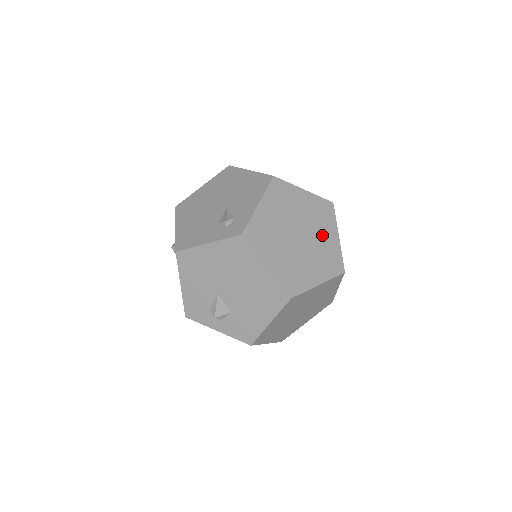
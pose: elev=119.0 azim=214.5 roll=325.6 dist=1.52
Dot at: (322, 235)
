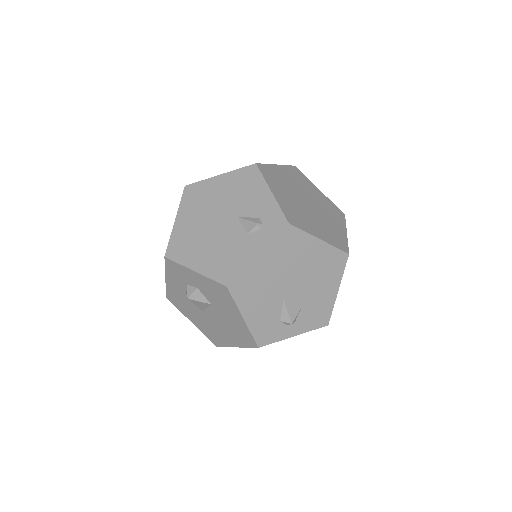
Dot at: (314, 194)
